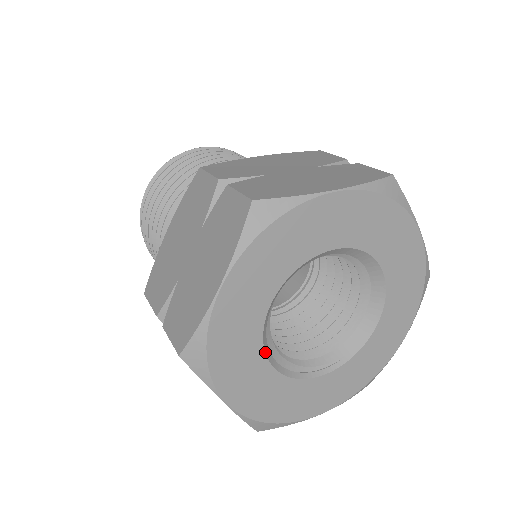
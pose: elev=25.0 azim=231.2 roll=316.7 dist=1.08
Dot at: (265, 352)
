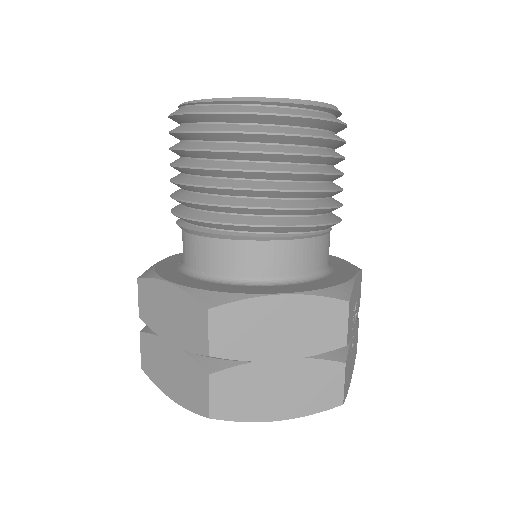
Dot at: occluded
